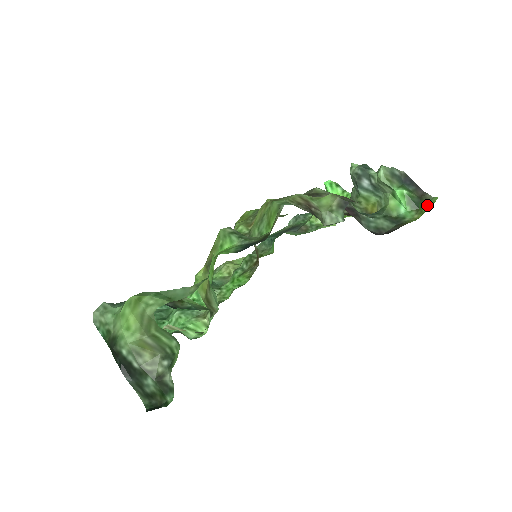
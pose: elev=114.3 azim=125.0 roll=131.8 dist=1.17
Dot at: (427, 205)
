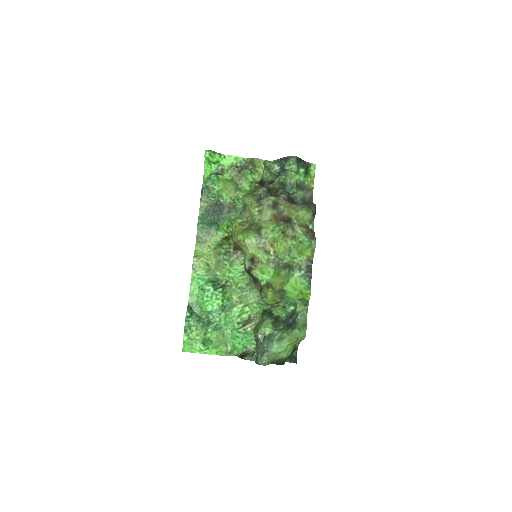
Dot at: (311, 169)
